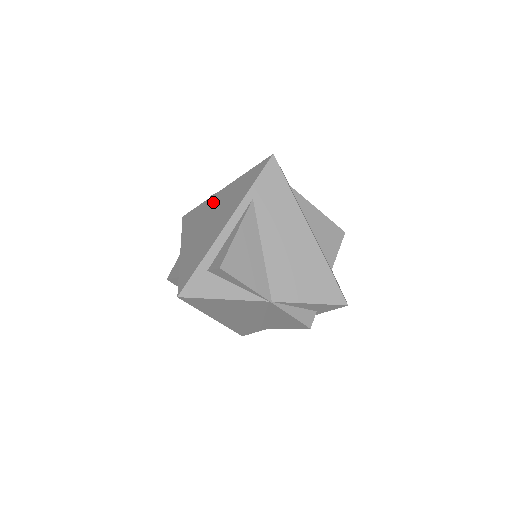
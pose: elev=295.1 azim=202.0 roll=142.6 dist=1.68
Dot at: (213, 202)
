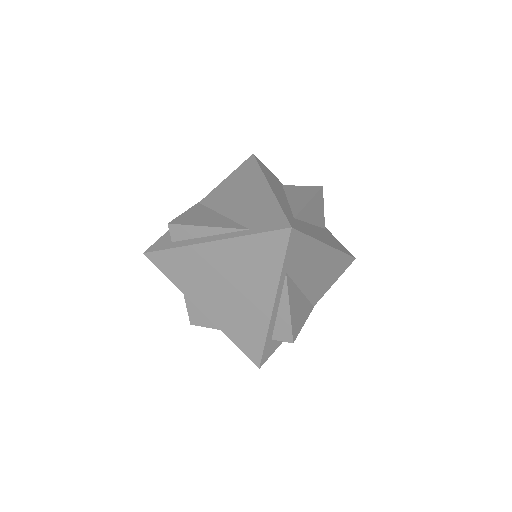
Dot at: (208, 259)
